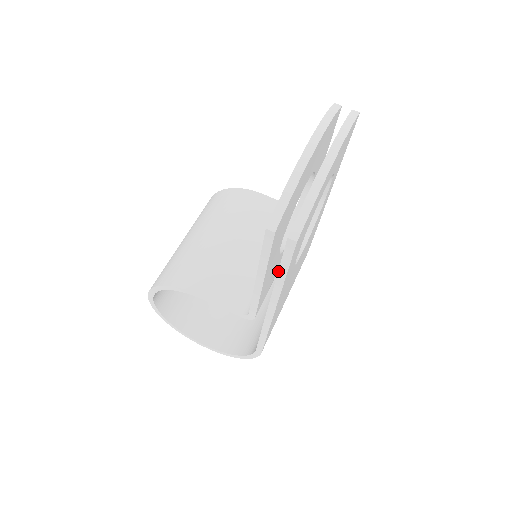
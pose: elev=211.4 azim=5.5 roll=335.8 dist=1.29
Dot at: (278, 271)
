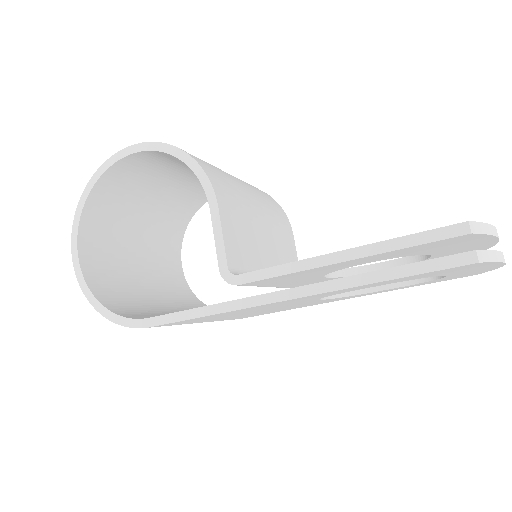
Dot at: (389, 268)
